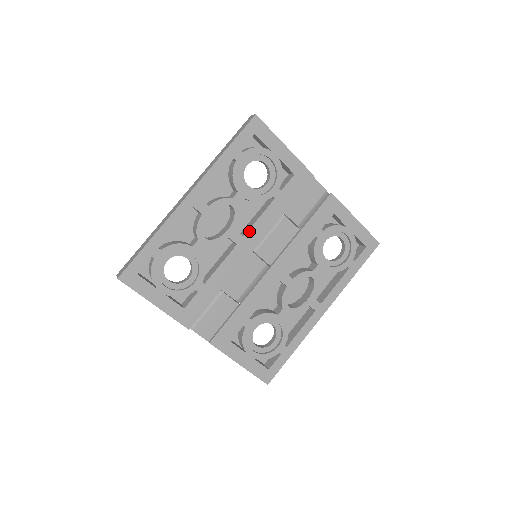
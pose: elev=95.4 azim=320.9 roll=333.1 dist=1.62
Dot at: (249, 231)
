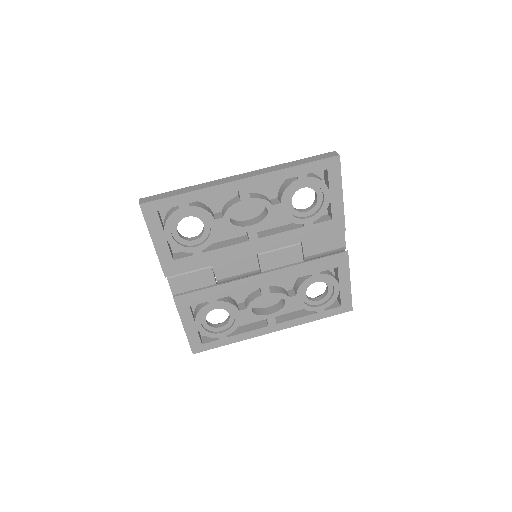
Dot at: (266, 237)
